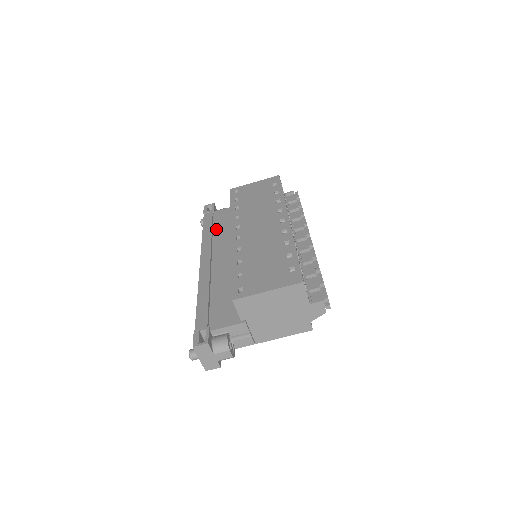
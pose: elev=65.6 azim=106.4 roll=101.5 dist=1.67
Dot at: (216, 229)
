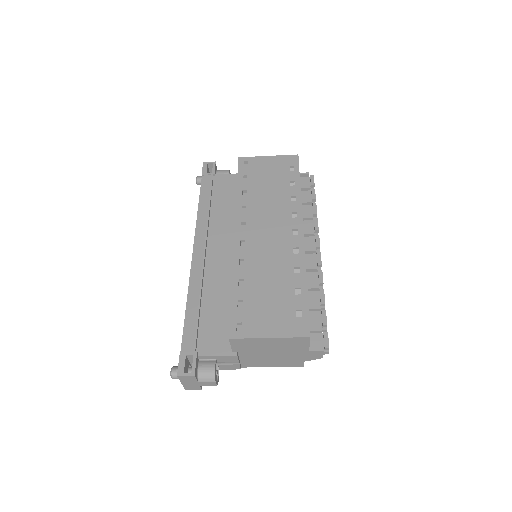
Dot at: (215, 204)
